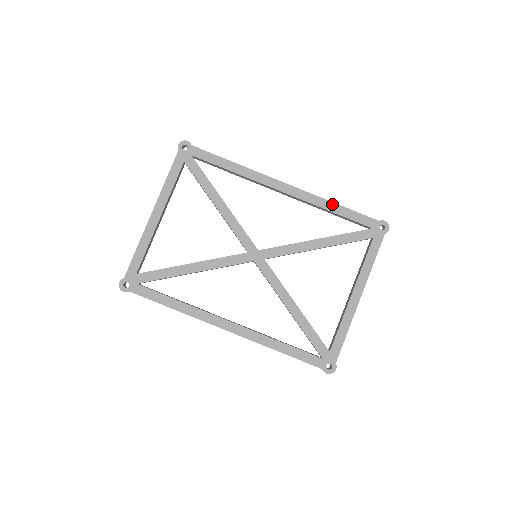
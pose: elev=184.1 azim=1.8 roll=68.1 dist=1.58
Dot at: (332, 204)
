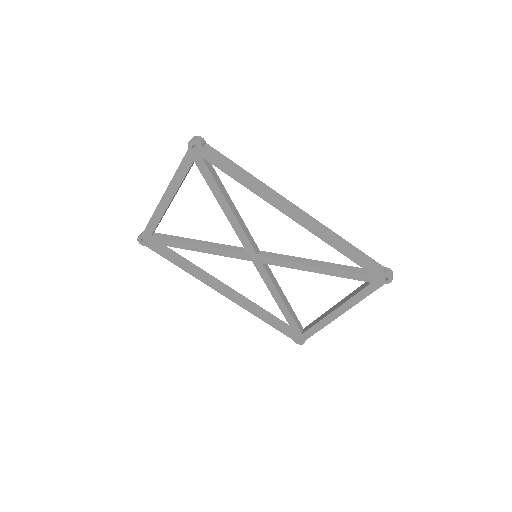
Dot at: (340, 245)
